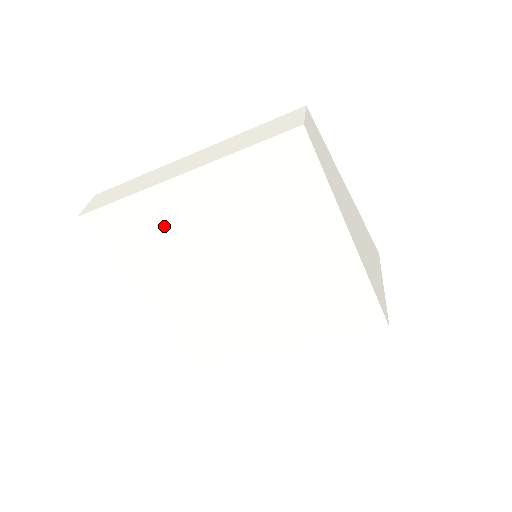
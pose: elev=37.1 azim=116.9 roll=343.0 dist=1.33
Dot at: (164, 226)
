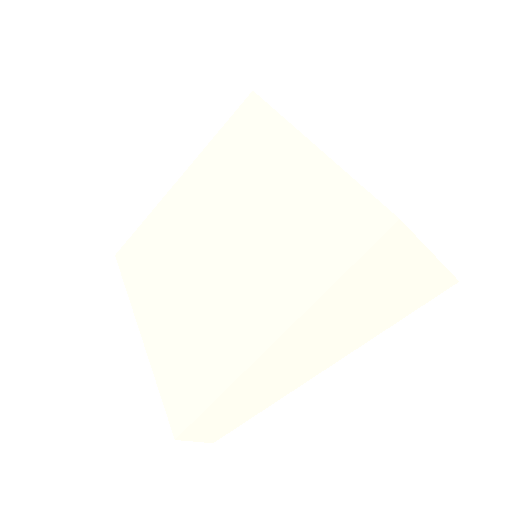
Dot at: (167, 227)
